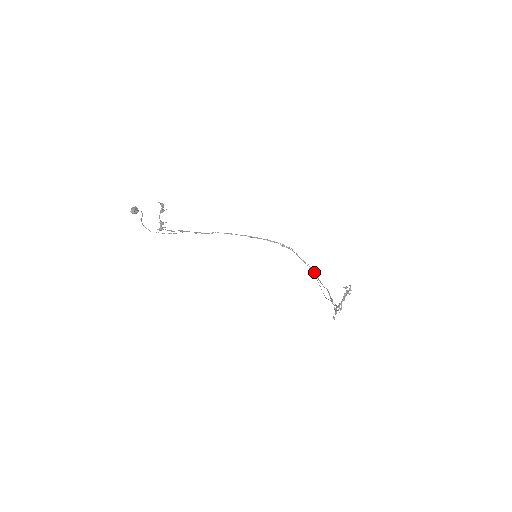
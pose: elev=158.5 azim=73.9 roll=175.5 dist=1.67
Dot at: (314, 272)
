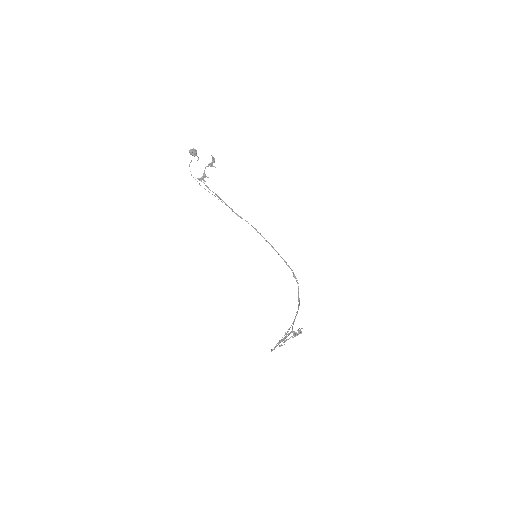
Dot at: (297, 311)
